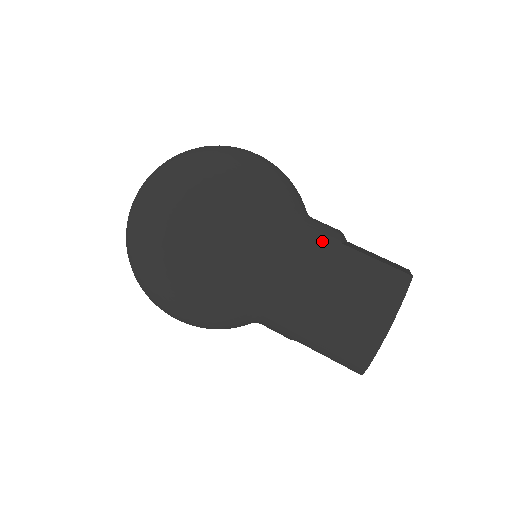
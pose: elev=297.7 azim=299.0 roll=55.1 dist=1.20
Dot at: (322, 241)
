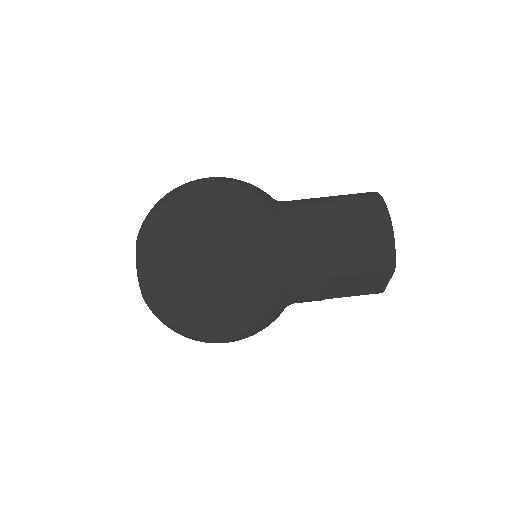
Dot at: (302, 199)
